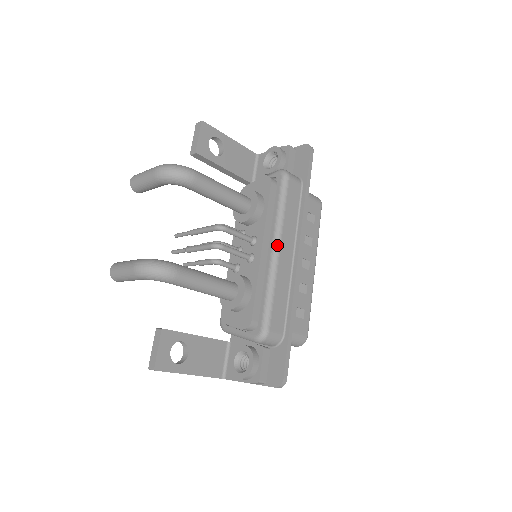
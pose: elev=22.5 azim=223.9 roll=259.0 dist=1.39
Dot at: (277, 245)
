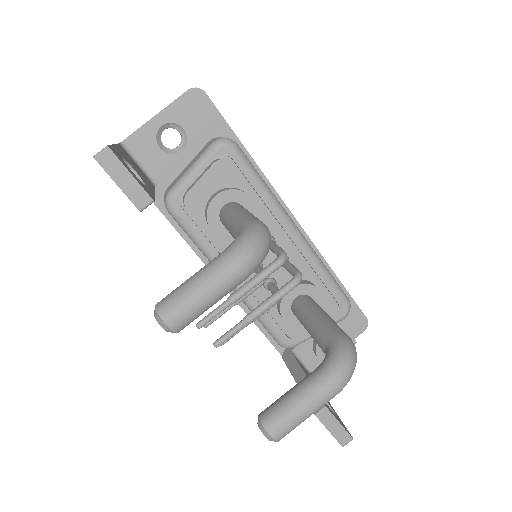
Dot at: (294, 224)
